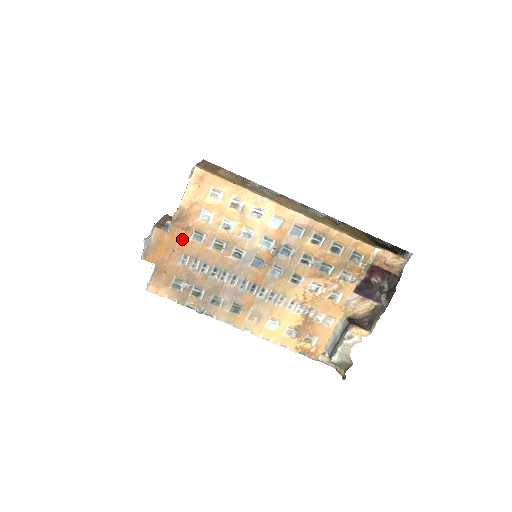
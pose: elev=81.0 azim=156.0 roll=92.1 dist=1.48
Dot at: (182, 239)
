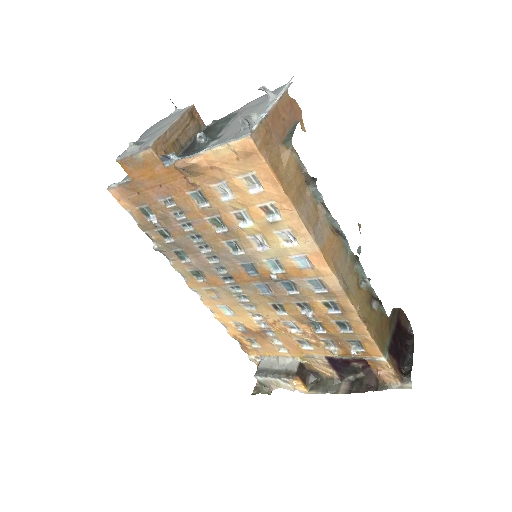
Dot at: (178, 185)
